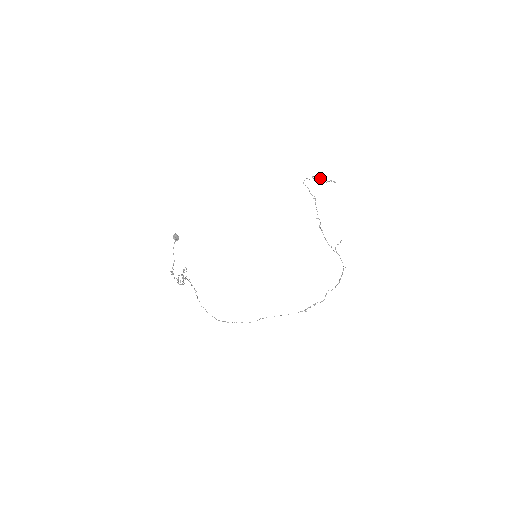
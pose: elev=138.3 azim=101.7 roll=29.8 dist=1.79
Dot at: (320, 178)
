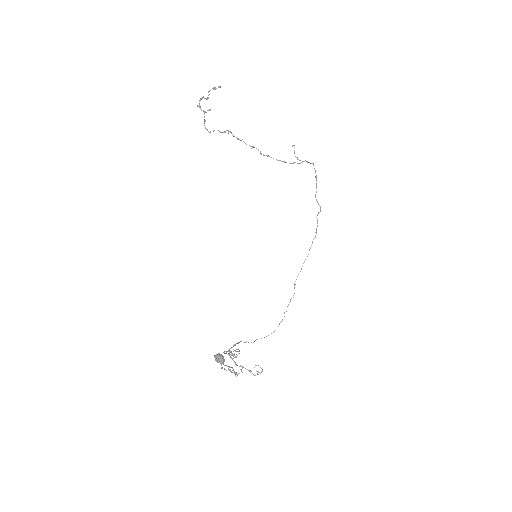
Dot at: (201, 99)
